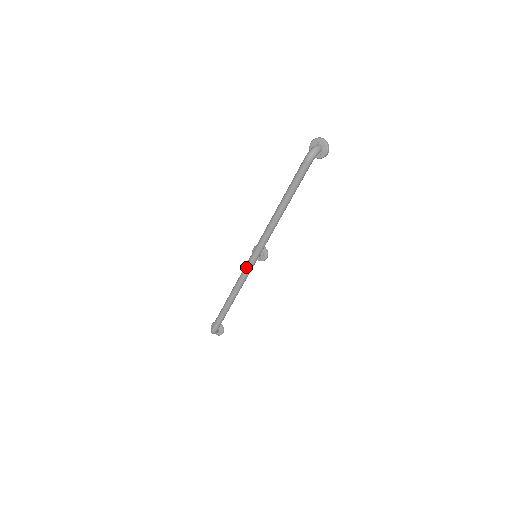
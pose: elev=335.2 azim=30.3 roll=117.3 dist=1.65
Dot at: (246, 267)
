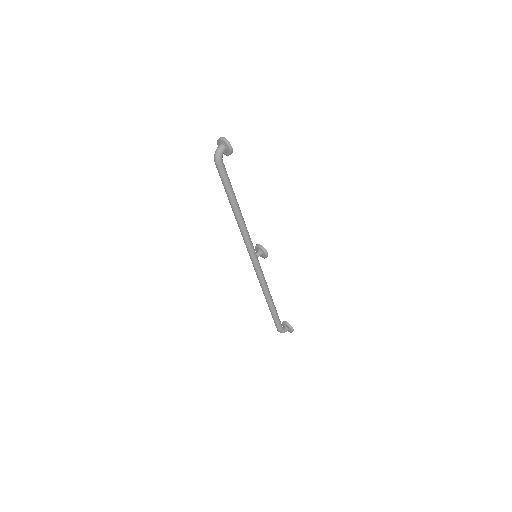
Dot at: (254, 269)
